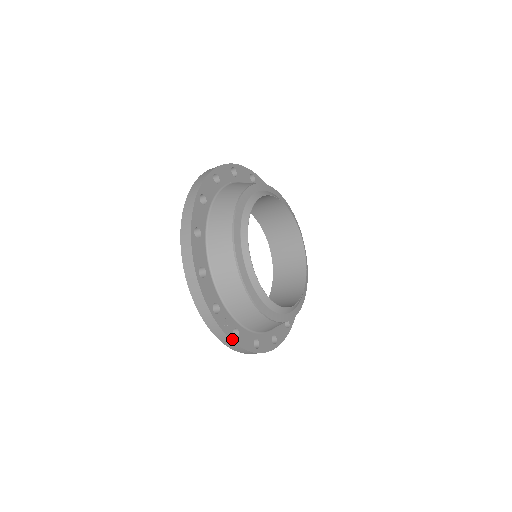
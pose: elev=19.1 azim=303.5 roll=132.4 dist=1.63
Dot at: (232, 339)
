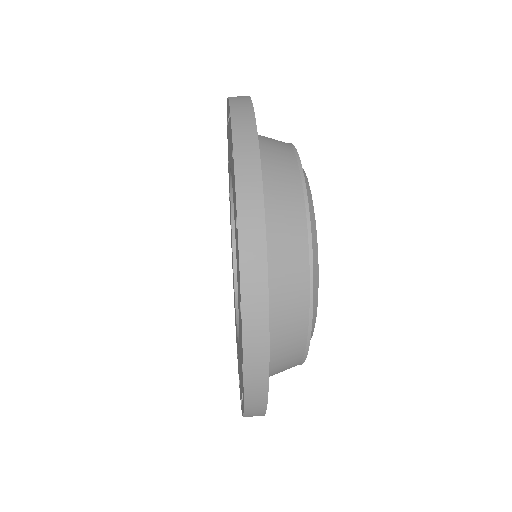
Dot at: (266, 407)
